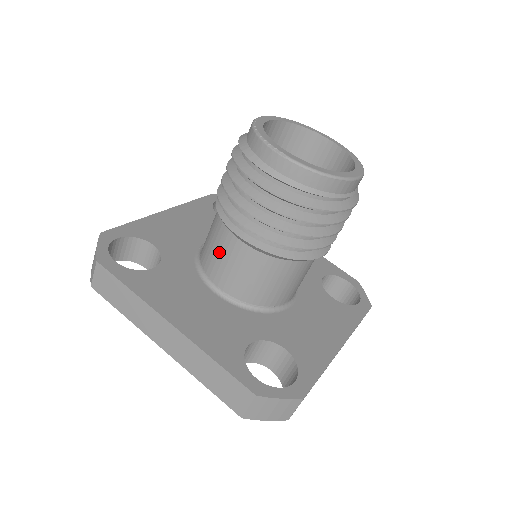
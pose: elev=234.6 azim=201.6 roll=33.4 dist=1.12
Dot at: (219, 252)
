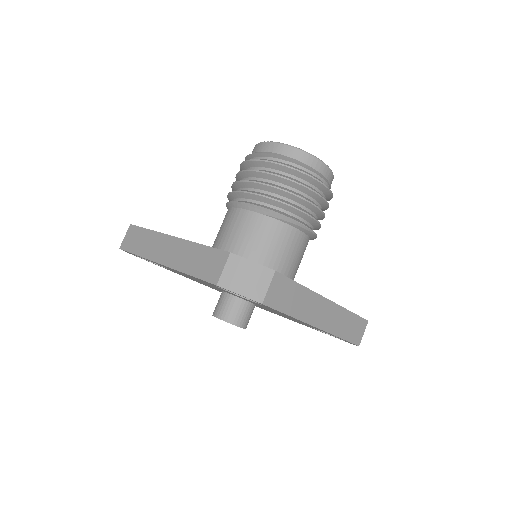
Dot at: (223, 228)
